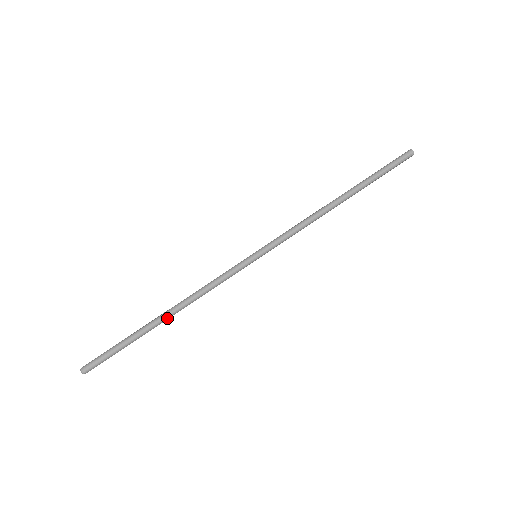
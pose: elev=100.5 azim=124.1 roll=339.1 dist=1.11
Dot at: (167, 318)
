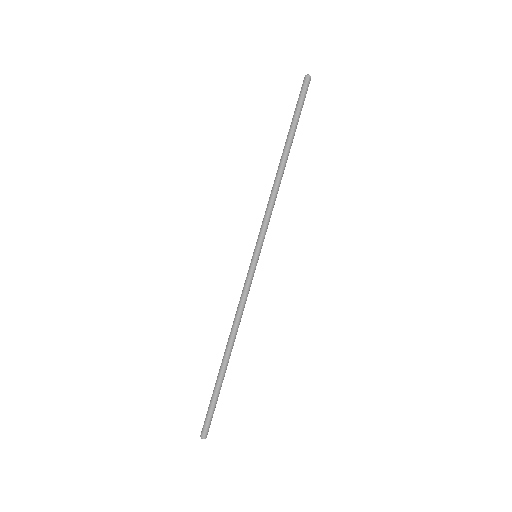
Dot at: occluded
